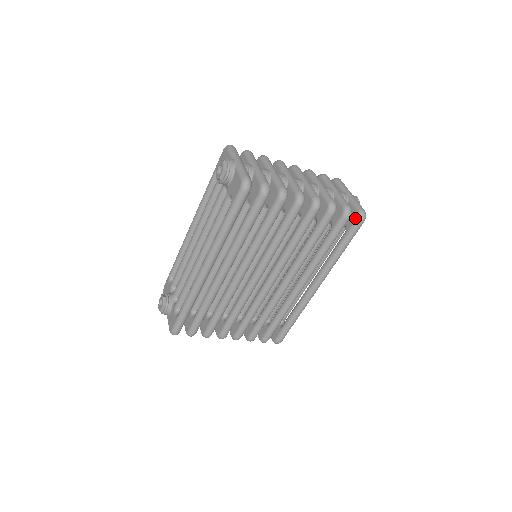
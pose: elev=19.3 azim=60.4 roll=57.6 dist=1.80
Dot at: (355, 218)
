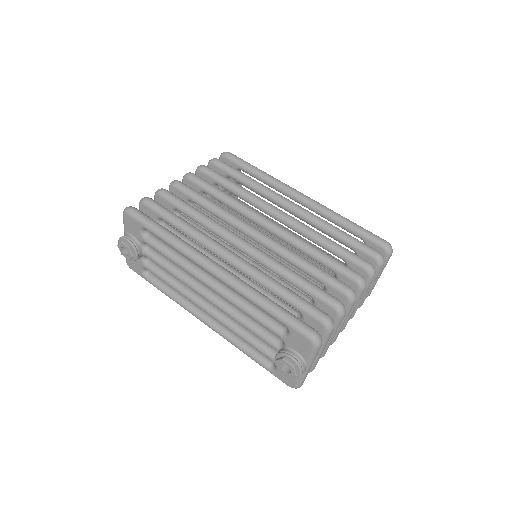
Dot at: occluded
